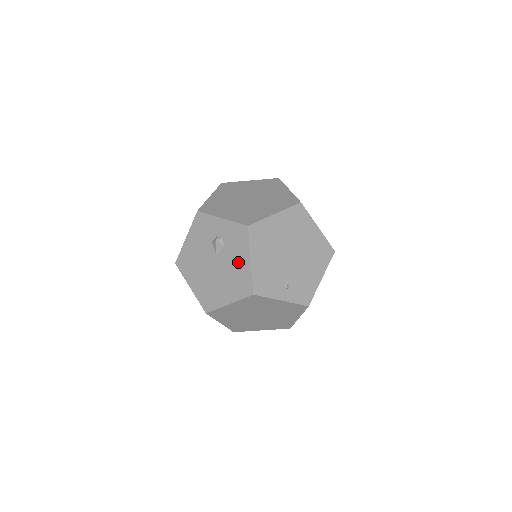
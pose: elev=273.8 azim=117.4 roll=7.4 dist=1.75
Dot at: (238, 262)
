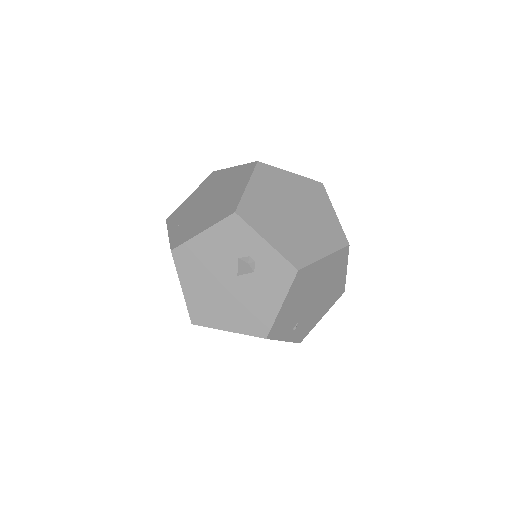
Dot at: (264, 299)
